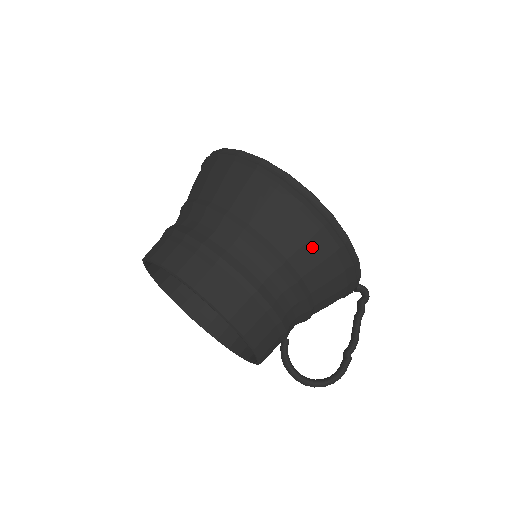
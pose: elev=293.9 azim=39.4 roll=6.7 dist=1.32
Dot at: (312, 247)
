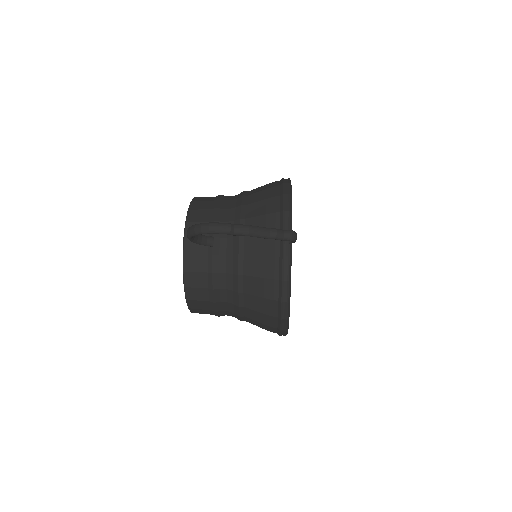
Dot at: (266, 186)
